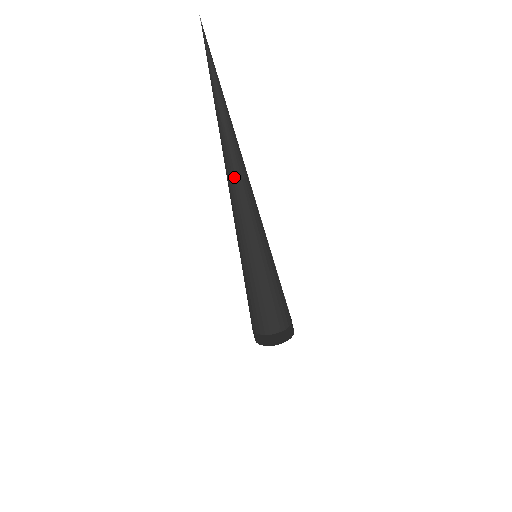
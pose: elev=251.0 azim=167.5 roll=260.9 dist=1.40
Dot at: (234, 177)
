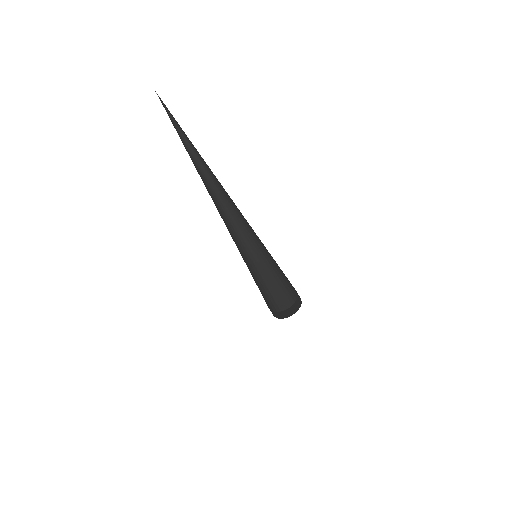
Dot at: (217, 207)
